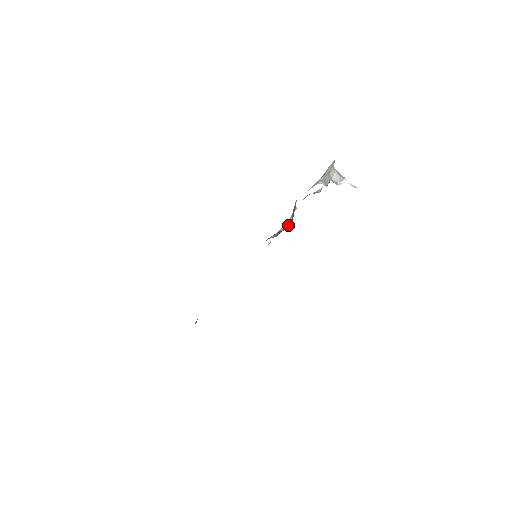
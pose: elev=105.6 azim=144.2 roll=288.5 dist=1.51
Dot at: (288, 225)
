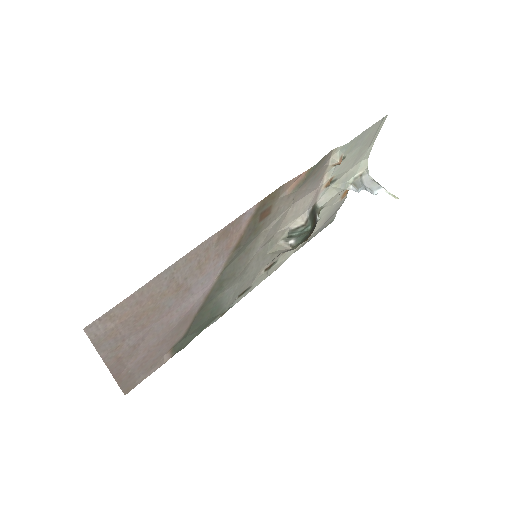
Dot at: (302, 222)
